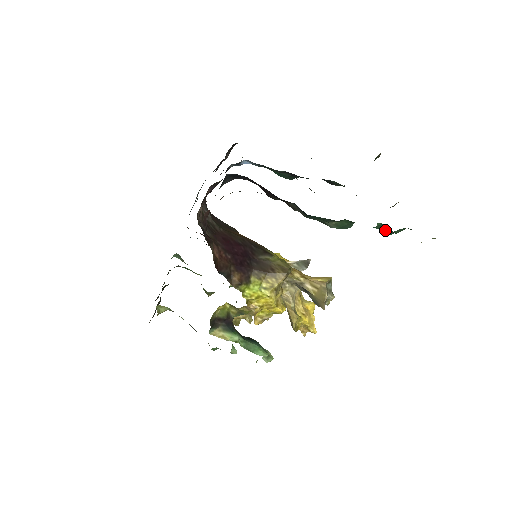
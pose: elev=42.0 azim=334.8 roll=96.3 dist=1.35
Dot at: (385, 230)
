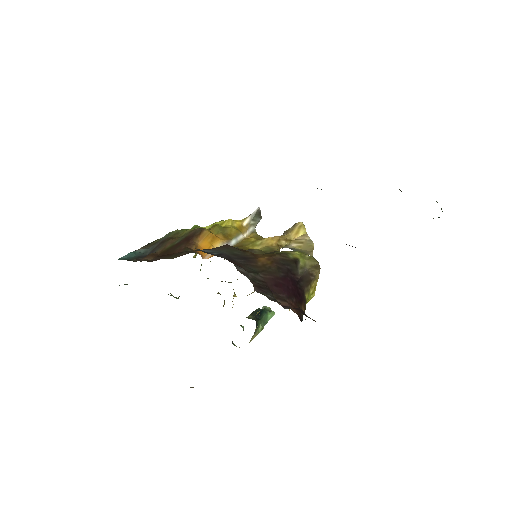
Dot at: (433, 218)
